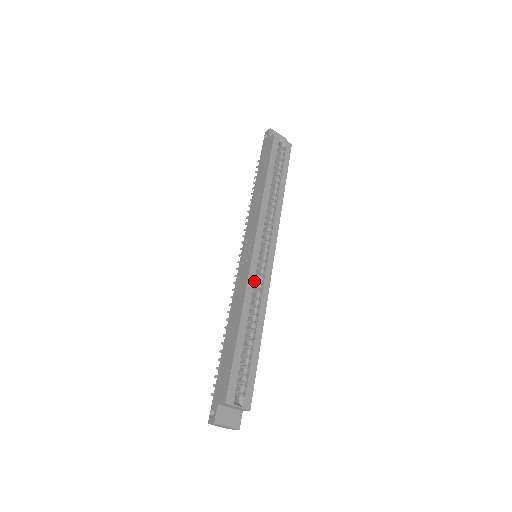
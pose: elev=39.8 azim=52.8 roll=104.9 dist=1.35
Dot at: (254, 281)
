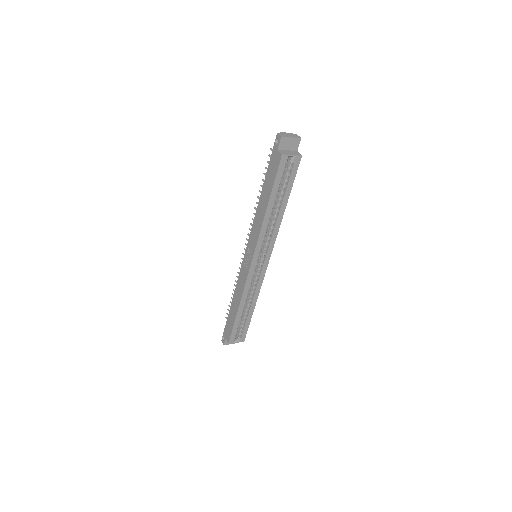
Dot at: (251, 281)
